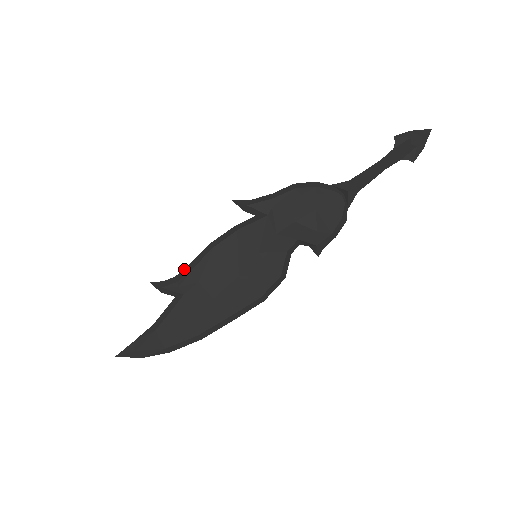
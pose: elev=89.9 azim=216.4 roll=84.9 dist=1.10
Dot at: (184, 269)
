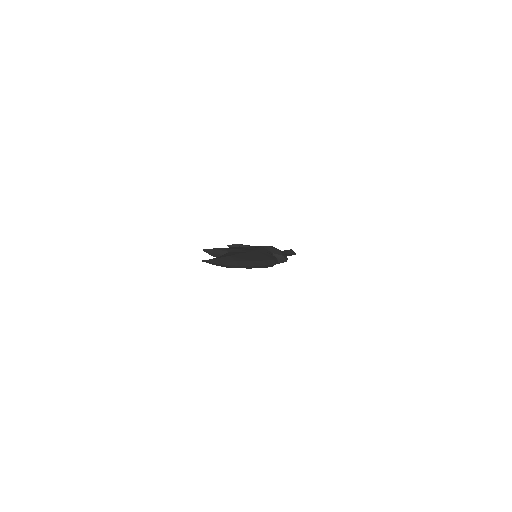
Dot at: occluded
